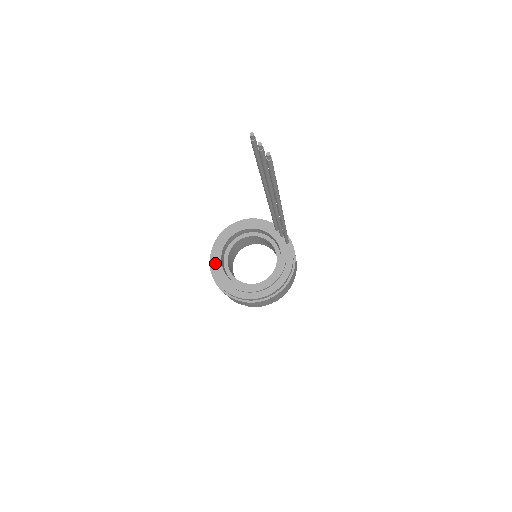
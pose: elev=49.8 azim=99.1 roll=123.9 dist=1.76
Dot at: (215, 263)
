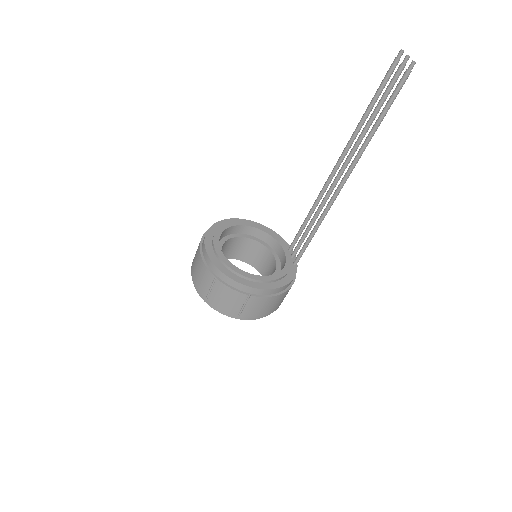
Dot at: (213, 232)
